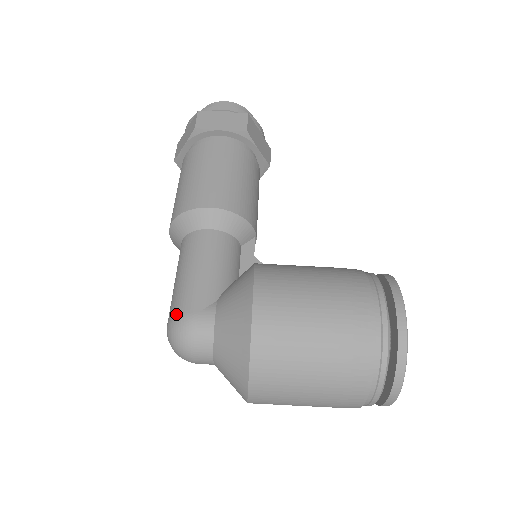
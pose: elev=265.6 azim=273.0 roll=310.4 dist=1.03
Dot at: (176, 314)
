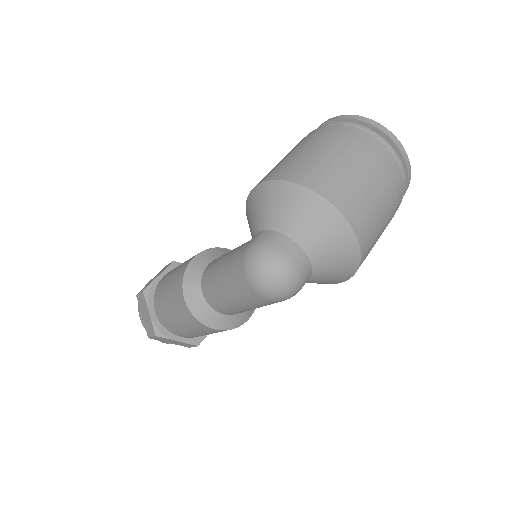
Dot at: (241, 264)
